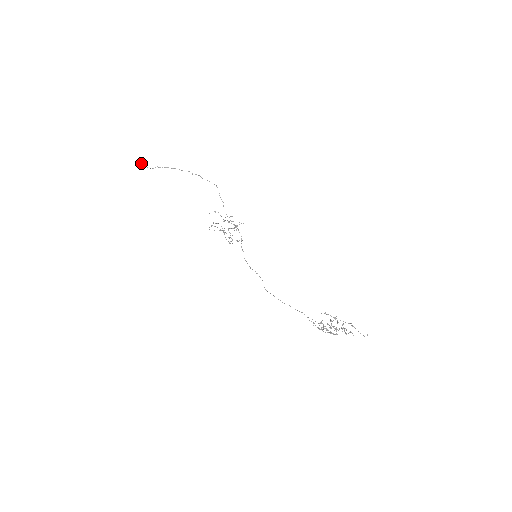
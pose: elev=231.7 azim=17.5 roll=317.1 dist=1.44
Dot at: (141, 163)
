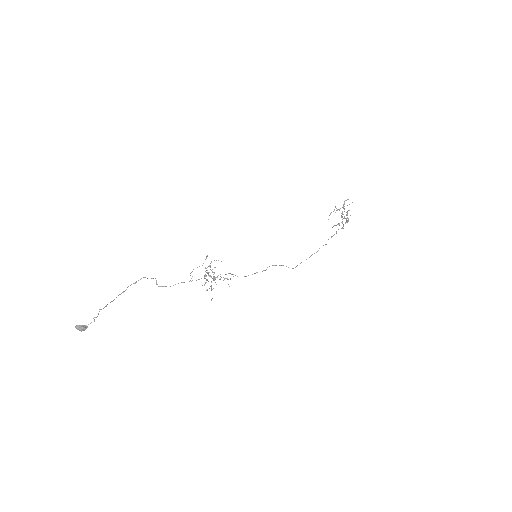
Dot at: (79, 327)
